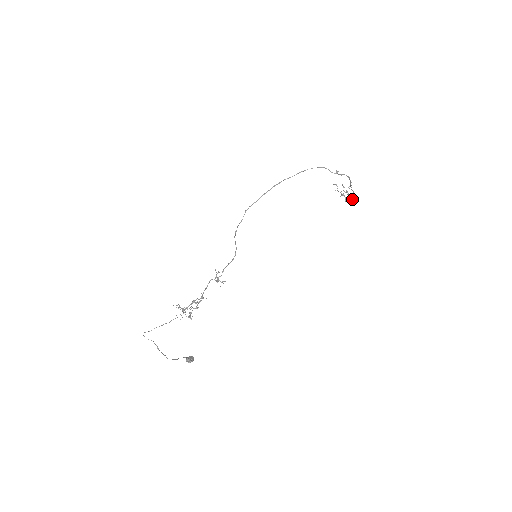
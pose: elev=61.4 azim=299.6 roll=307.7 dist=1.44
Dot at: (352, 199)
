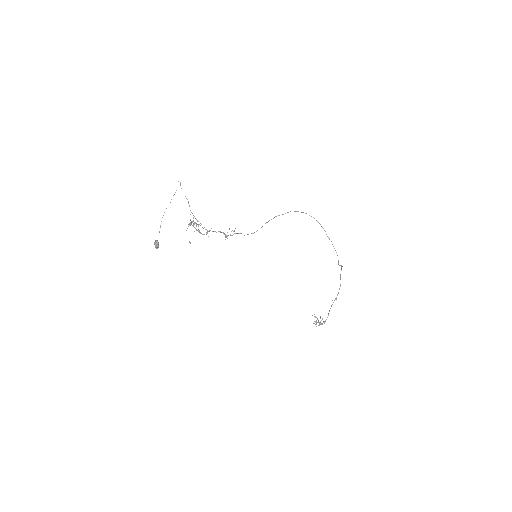
Dot at: (322, 323)
